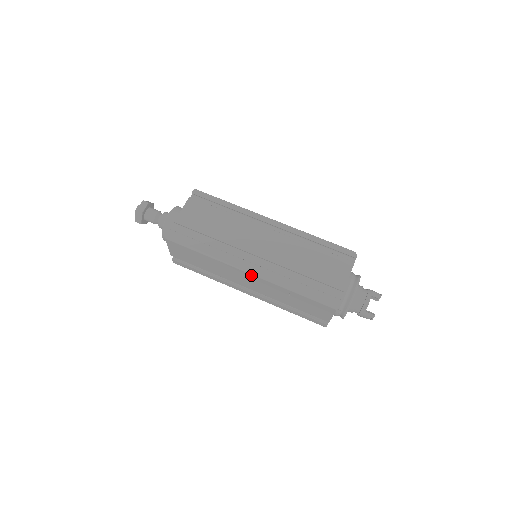
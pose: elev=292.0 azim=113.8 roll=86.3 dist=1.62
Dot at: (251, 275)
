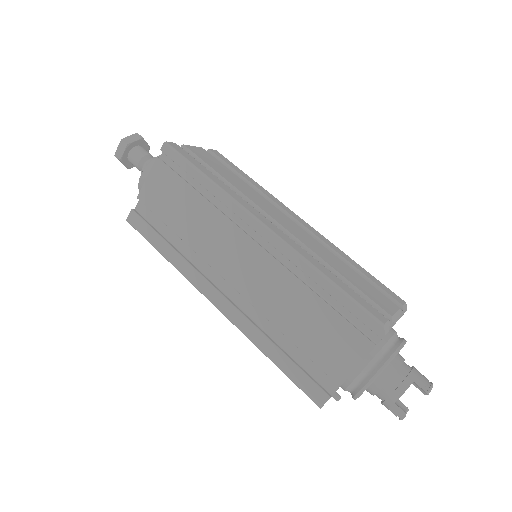
Dot at: (219, 308)
